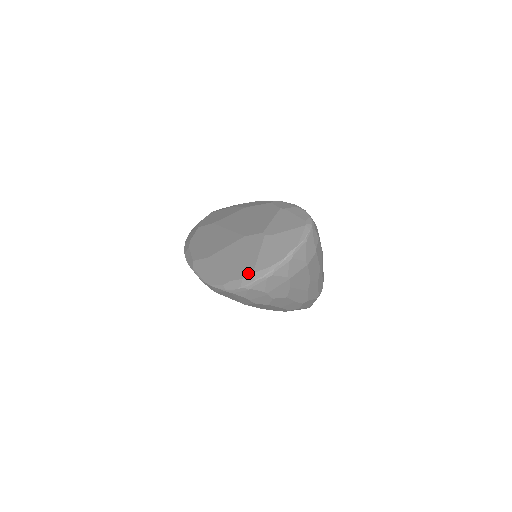
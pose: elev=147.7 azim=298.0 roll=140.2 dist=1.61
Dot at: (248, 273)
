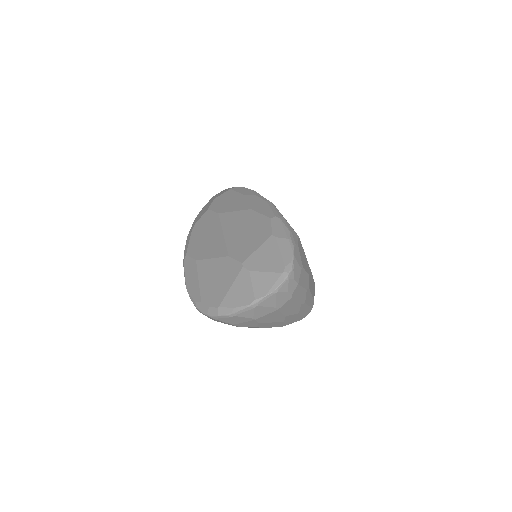
Dot at: (215, 304)
